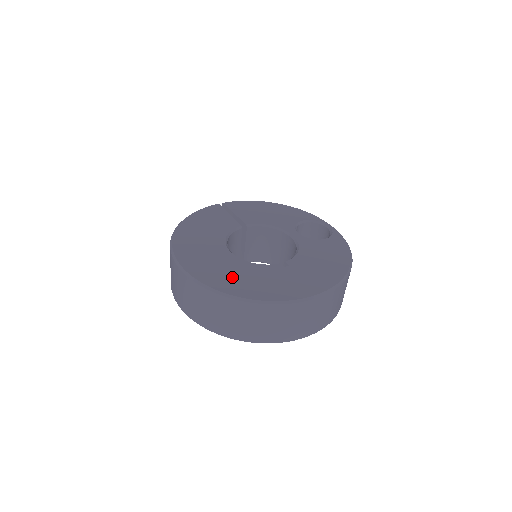
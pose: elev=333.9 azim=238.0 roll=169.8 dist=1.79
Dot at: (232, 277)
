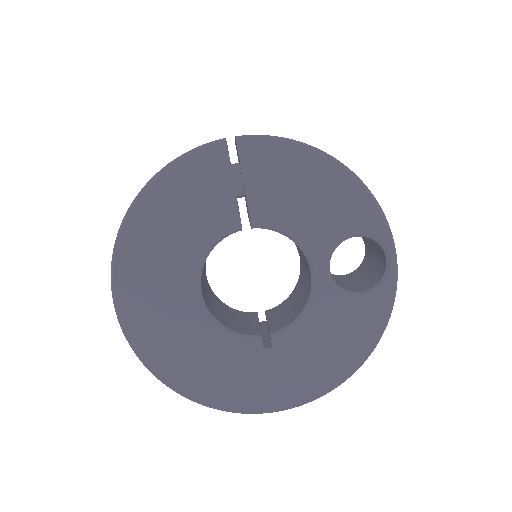
Dot at: (182, 354)
